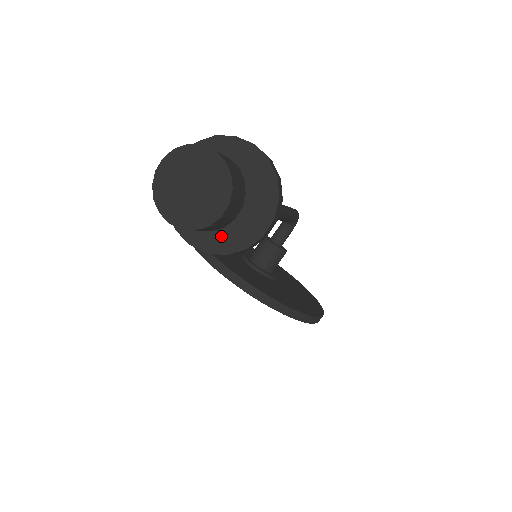
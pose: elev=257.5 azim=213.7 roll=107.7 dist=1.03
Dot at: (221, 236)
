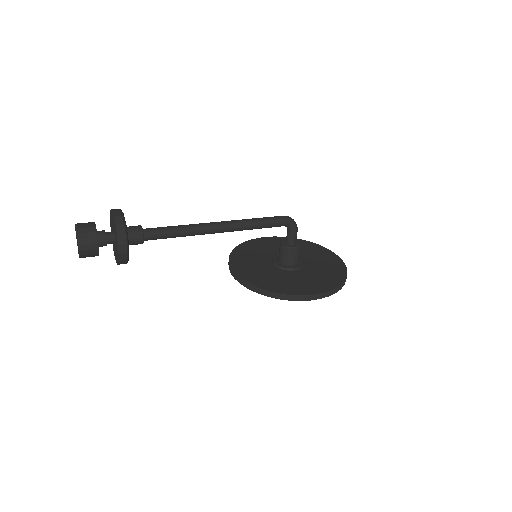
Dot at: (117, 256)
